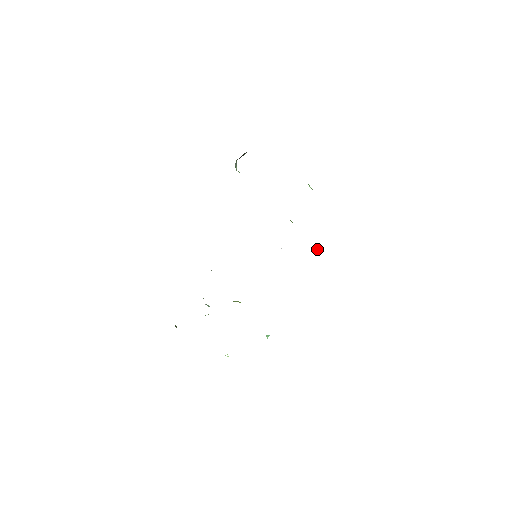
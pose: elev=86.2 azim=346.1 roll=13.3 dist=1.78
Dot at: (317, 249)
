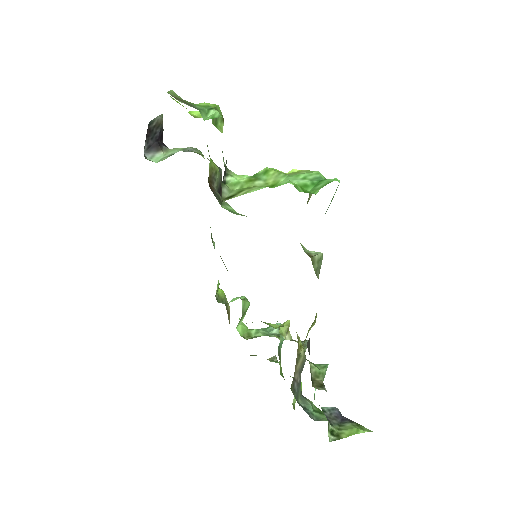
Dot at: (317, 190)
